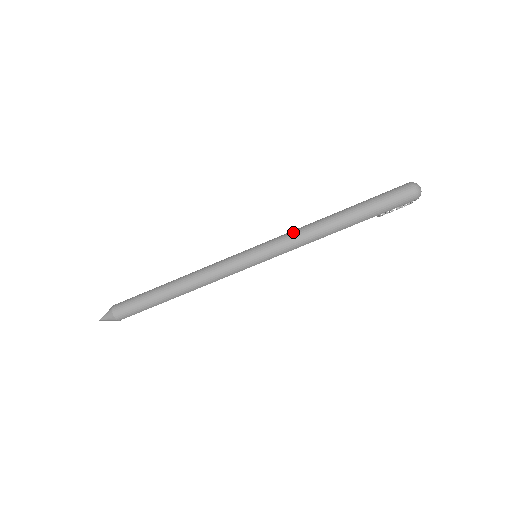
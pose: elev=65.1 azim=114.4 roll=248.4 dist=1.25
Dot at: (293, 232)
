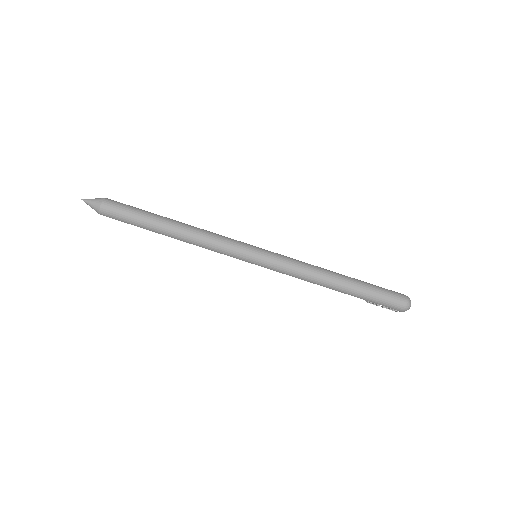
Dot at: (299, 263)
